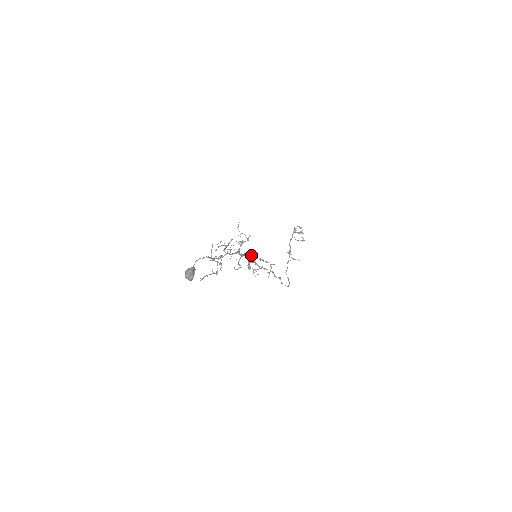
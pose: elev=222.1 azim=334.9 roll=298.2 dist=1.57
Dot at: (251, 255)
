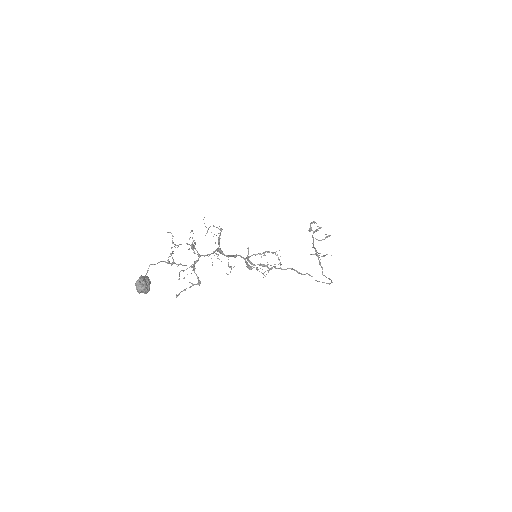
Dot at: (247, 256)
